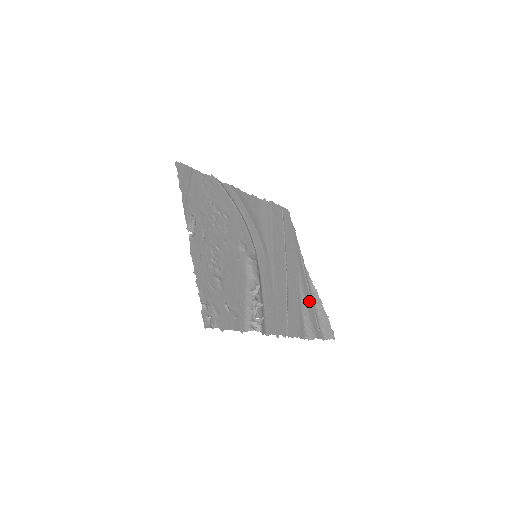
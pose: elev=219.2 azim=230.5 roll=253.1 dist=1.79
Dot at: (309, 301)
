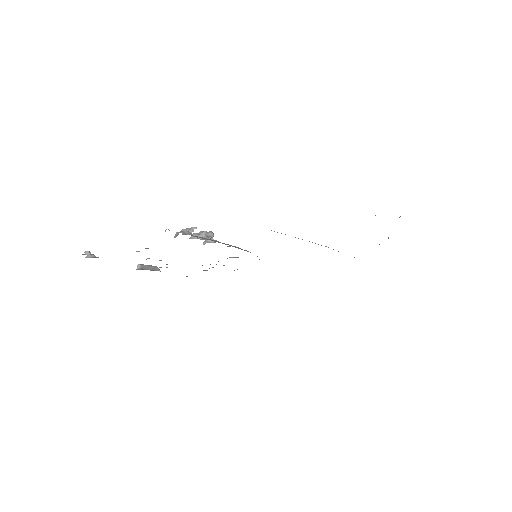
Dot at: occluded
